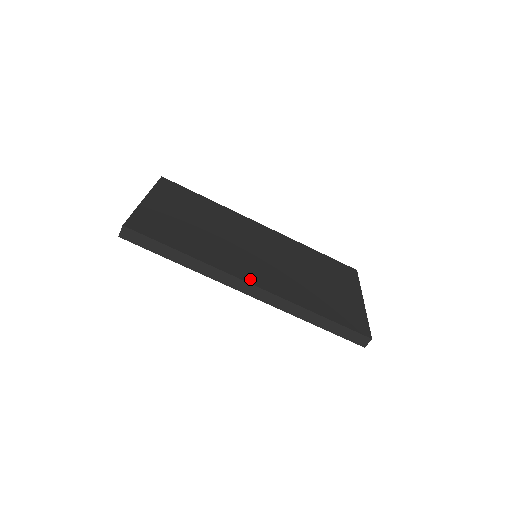
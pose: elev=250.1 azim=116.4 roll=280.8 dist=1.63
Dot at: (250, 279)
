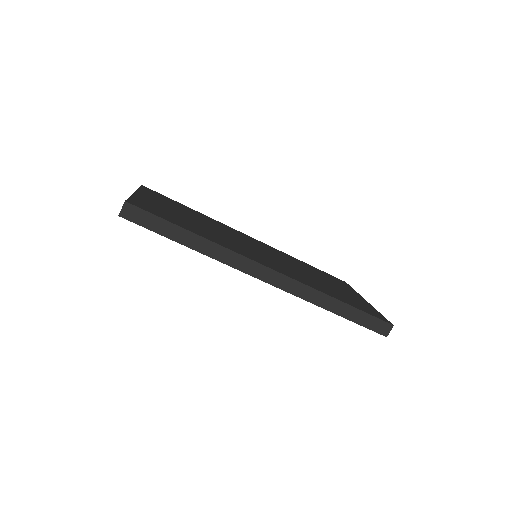
Dot at: (265, 264)
